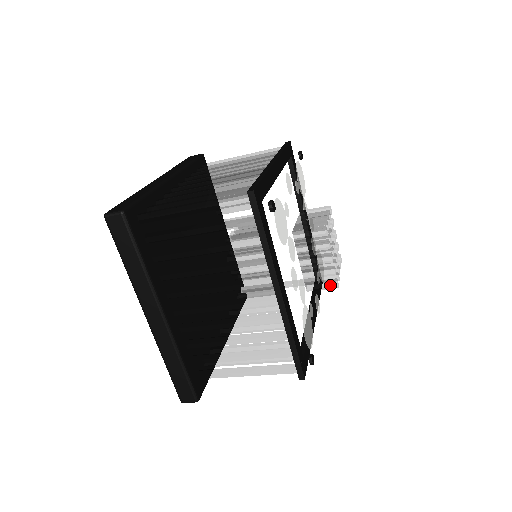
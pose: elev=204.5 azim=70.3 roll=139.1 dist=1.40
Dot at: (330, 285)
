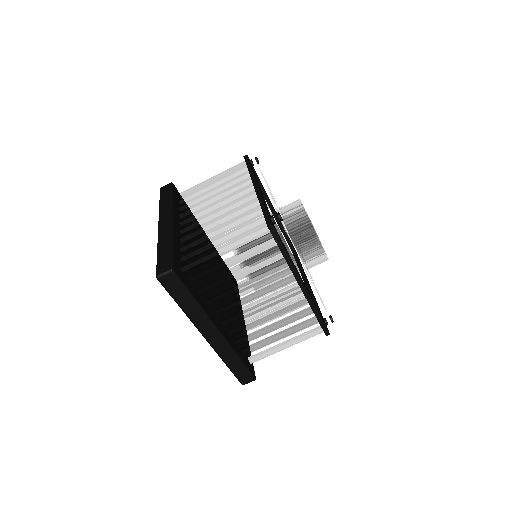
Dot at: (306, 223)
